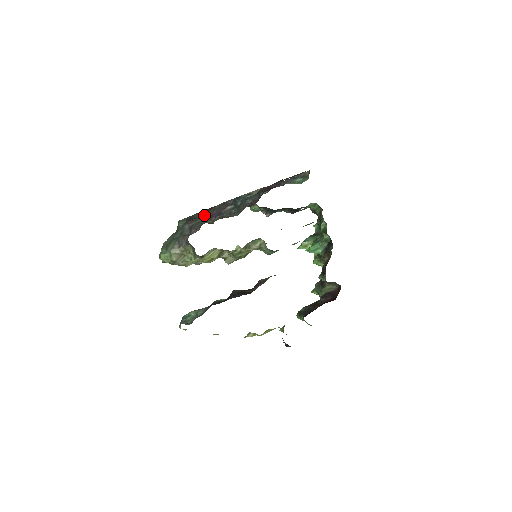
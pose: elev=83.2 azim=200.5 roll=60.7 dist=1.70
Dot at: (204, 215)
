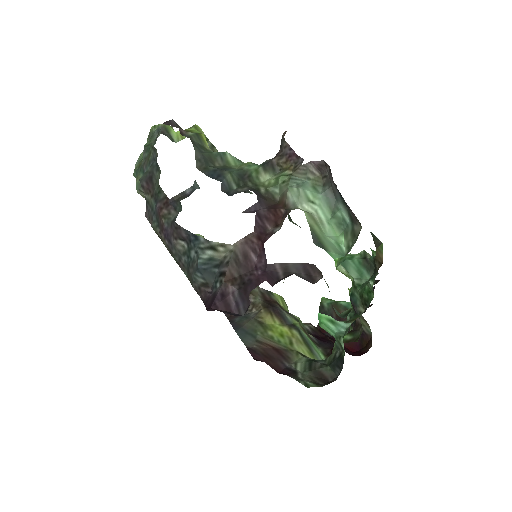
Dot at: (156, 208)
